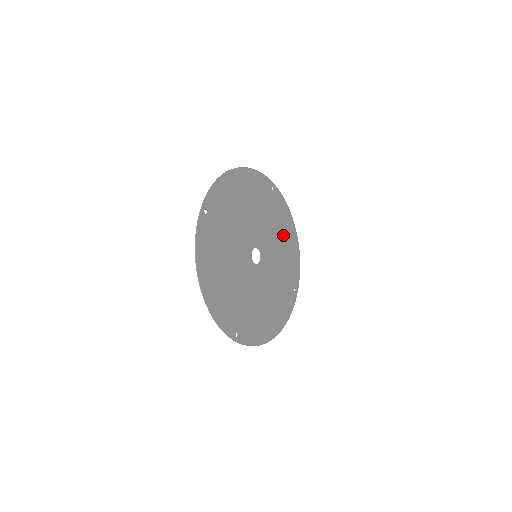
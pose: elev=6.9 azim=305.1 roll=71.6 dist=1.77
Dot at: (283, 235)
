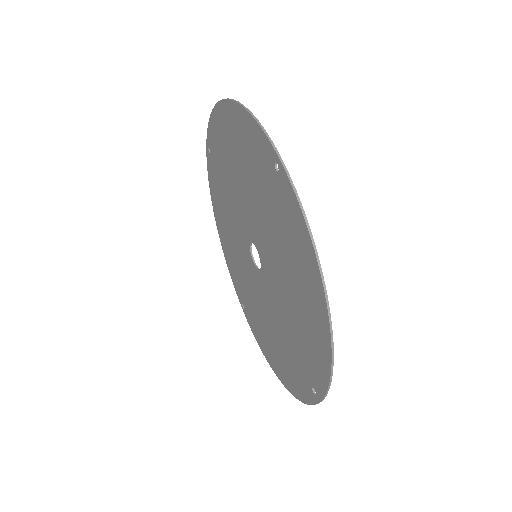
Dot at: (240, 157)
